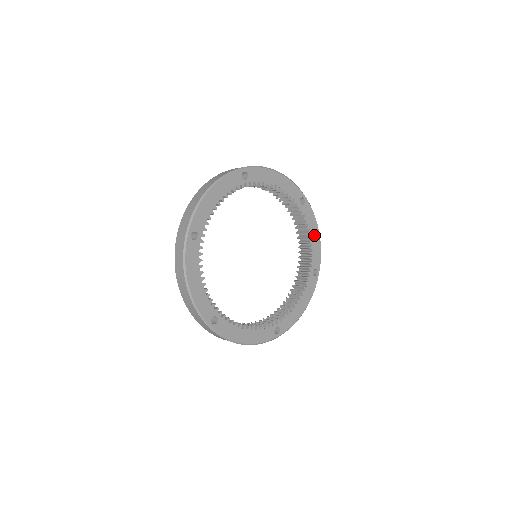
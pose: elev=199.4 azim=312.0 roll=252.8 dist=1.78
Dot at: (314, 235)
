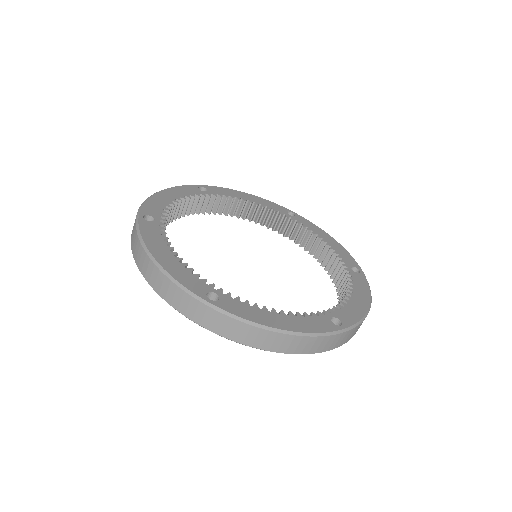
Dot at: (328, 240)
